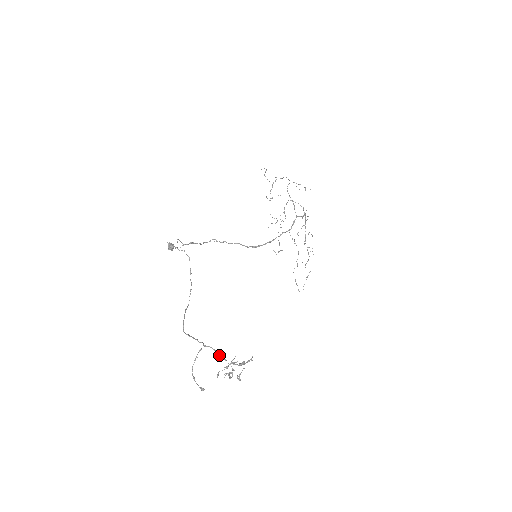
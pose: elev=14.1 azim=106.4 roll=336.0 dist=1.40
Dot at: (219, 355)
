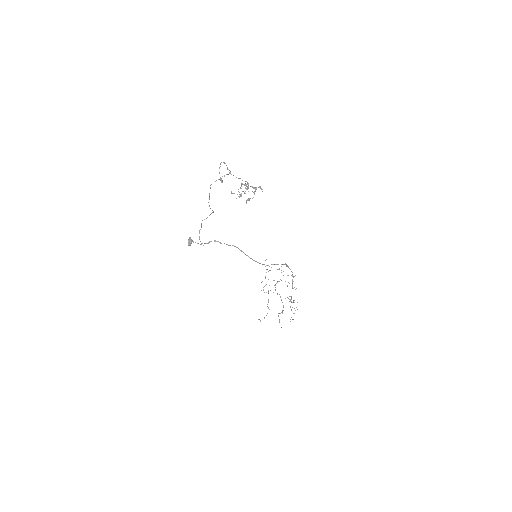
Dot at: (239, 178)
